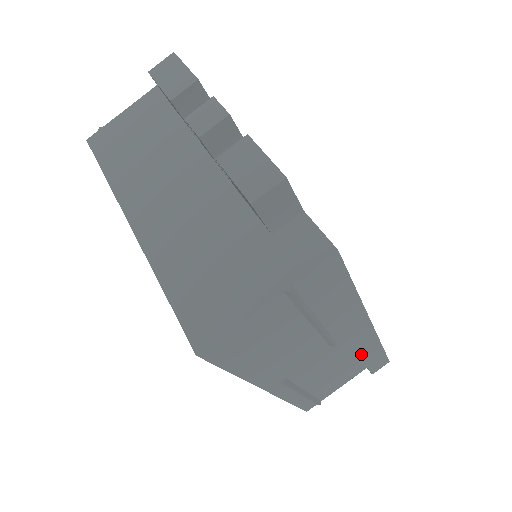
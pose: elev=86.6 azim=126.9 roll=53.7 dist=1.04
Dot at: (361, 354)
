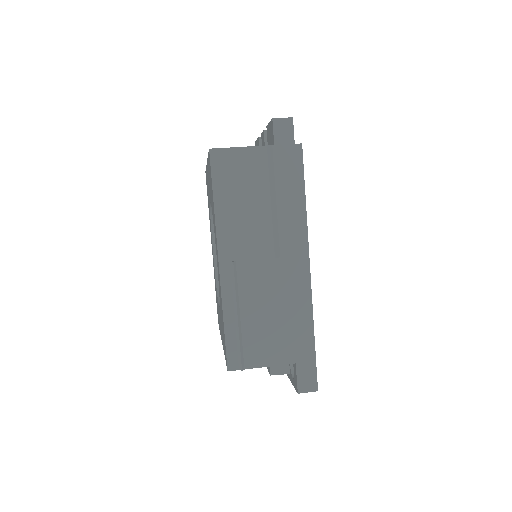
Dot at: (295, 319)
